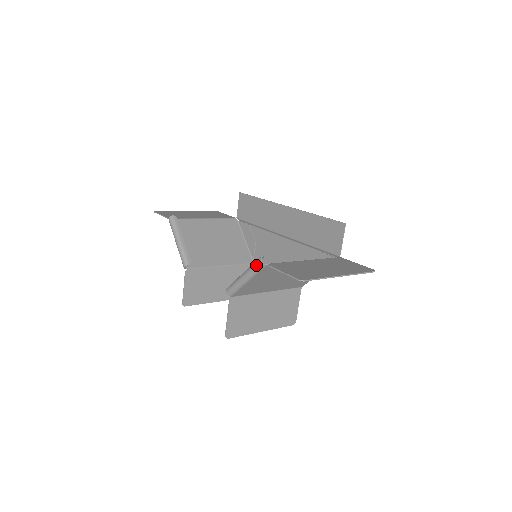
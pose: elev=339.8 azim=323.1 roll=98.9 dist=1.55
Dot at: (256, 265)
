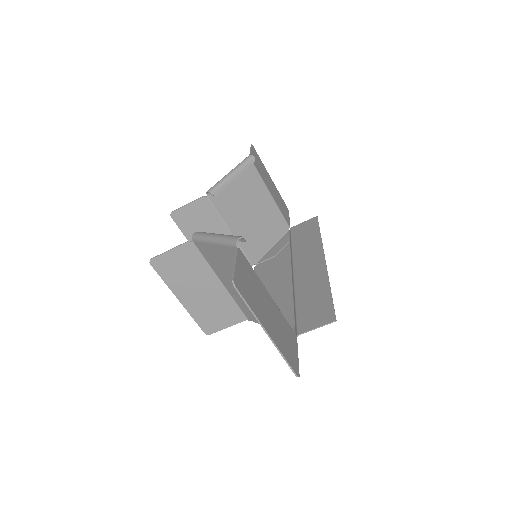
Dot at: (232, 237)
